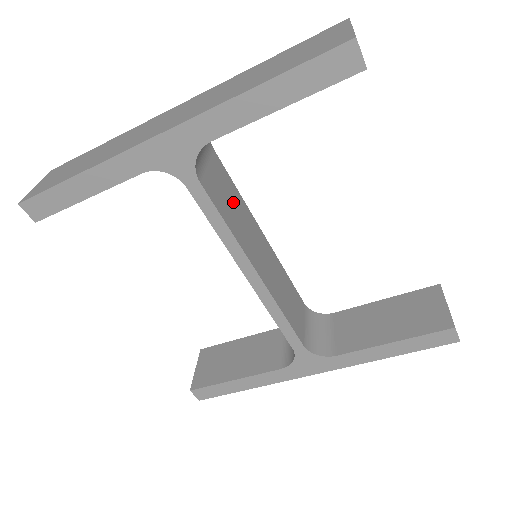
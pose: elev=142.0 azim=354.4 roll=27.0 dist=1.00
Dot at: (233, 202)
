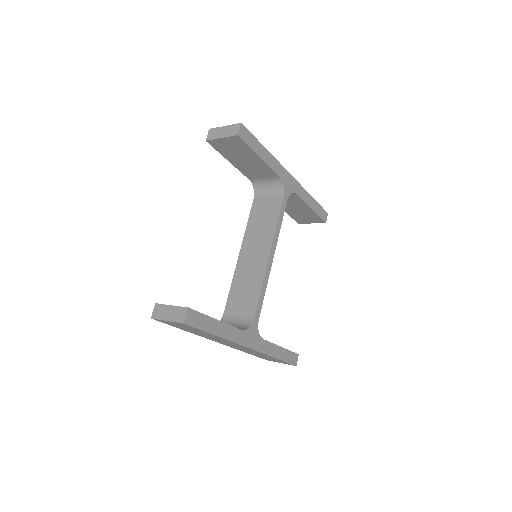
Dot at: occluded
